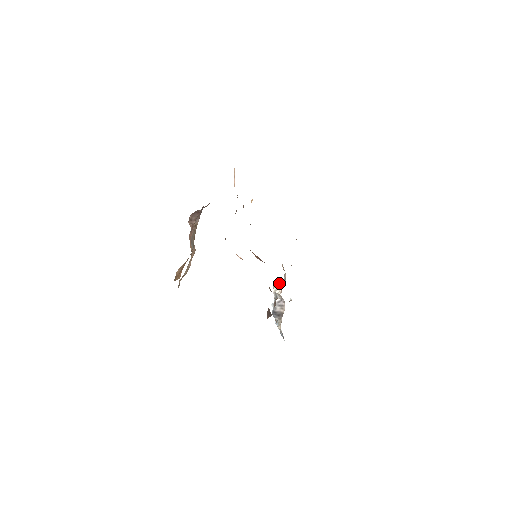
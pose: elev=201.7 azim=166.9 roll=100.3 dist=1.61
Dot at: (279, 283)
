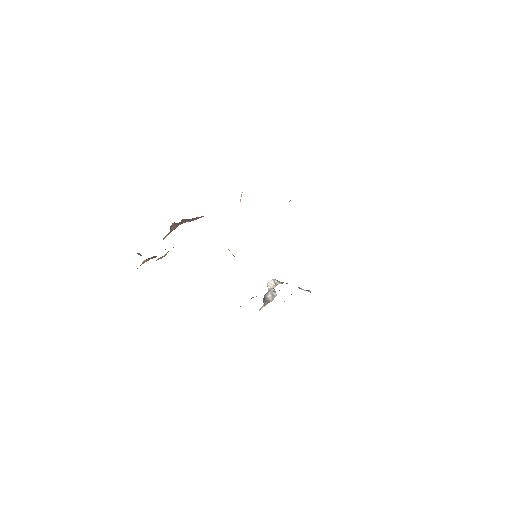
Dot at: (275, 282)
